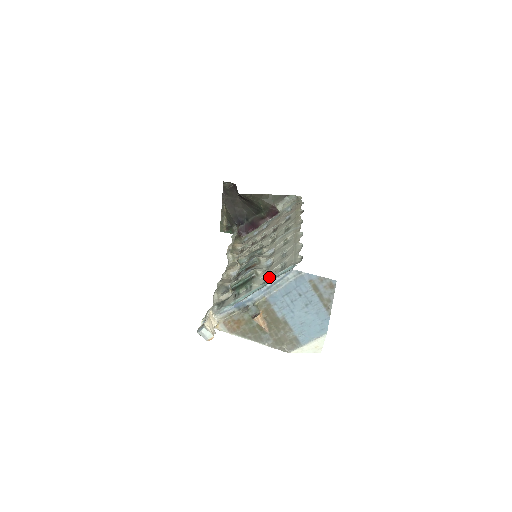
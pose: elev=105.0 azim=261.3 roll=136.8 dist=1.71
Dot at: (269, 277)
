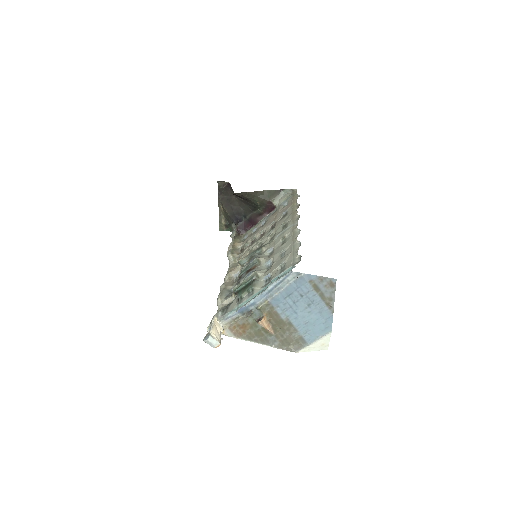
Dot at: (270, 279)
